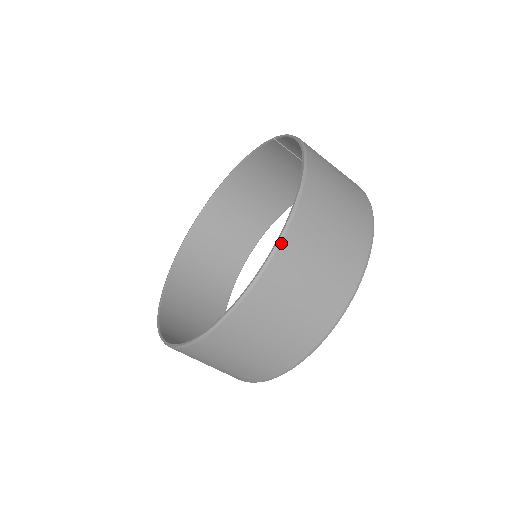
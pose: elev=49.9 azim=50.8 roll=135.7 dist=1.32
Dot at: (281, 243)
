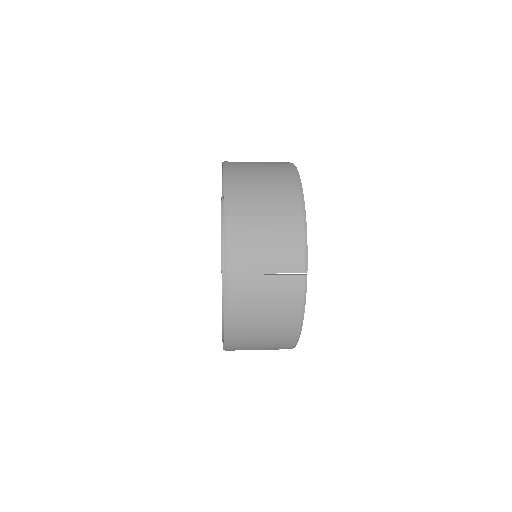
Dot at: occluded
